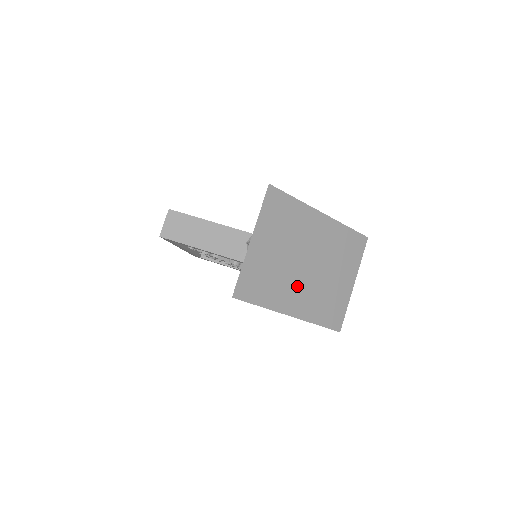
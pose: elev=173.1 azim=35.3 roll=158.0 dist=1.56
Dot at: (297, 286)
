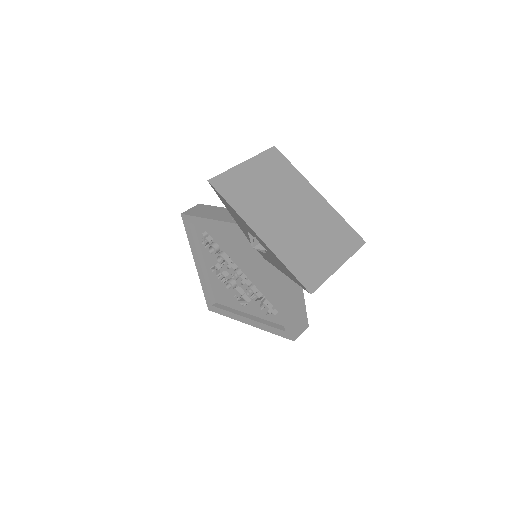
Dot at: (274, 220)
